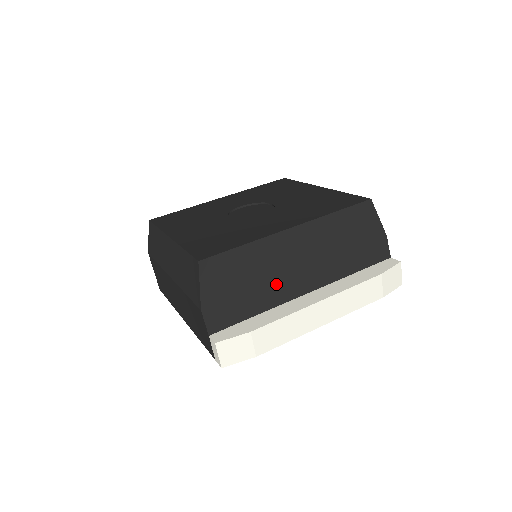
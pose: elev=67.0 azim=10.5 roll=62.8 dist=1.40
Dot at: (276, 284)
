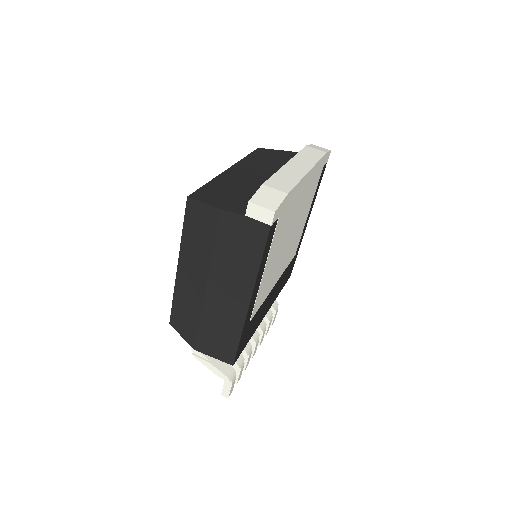
Dot at: (255, 185)
